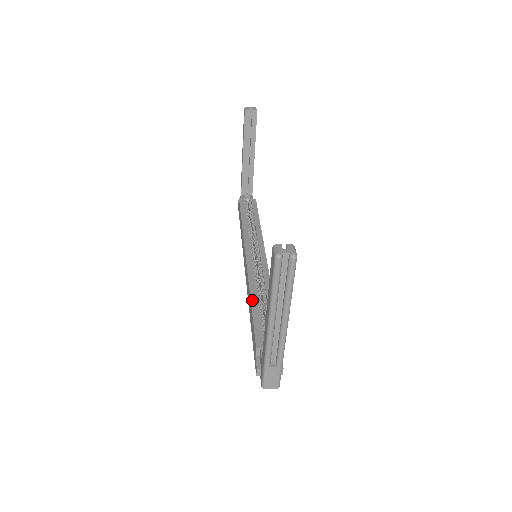
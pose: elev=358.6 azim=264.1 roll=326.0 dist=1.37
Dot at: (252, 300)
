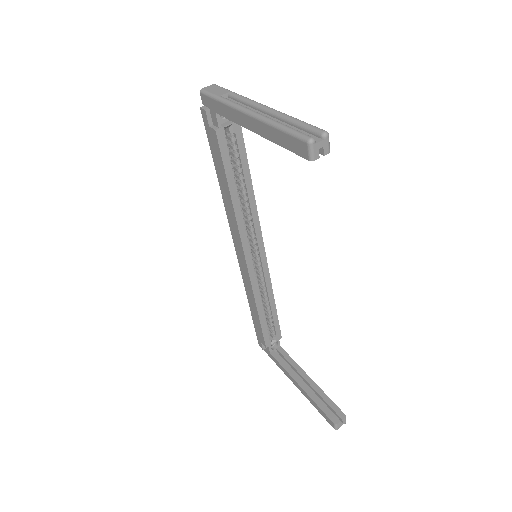
Dot at: (259, 312)
